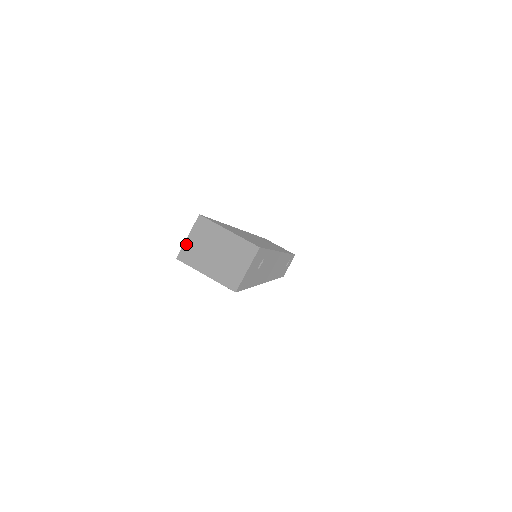
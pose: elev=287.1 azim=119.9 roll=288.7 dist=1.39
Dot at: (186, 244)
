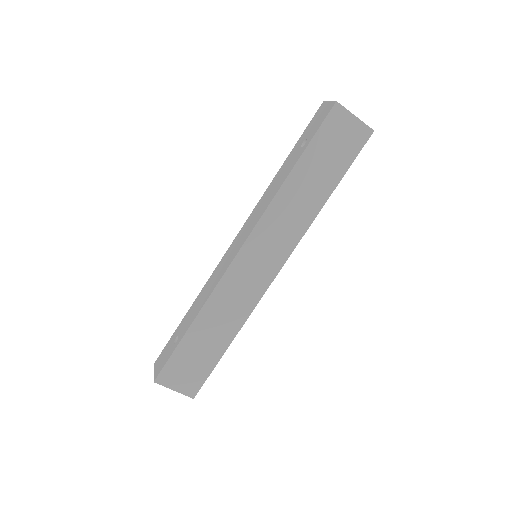
Dot at: occluded
